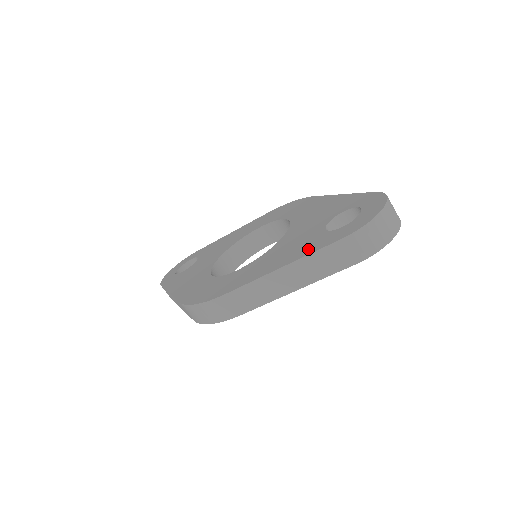
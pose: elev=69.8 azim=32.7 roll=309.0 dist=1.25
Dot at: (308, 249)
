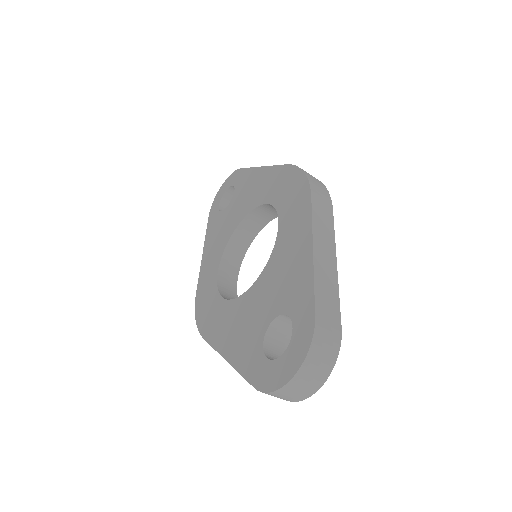
Dot at: (242, 359)
